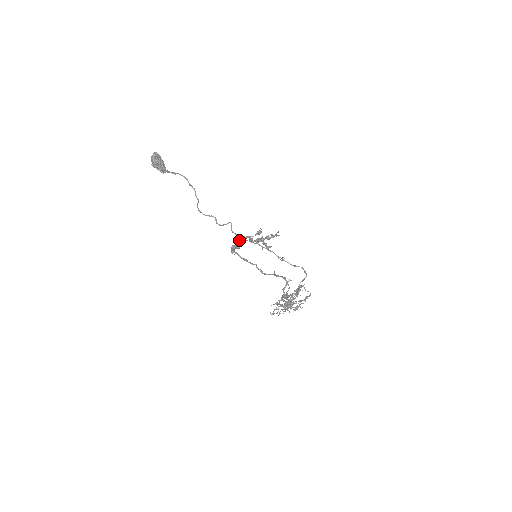
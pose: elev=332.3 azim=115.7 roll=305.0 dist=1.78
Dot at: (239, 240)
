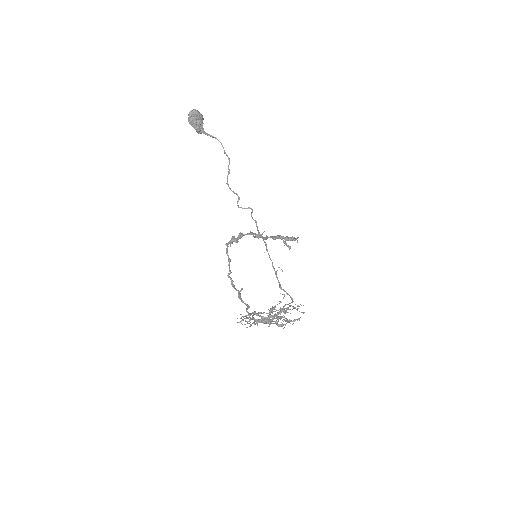
Dot at: (242, 233)
